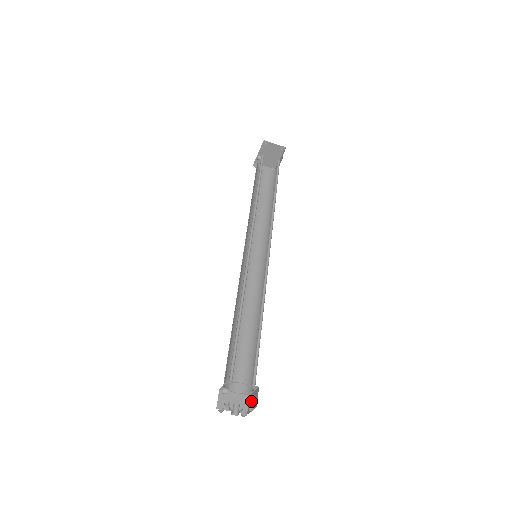
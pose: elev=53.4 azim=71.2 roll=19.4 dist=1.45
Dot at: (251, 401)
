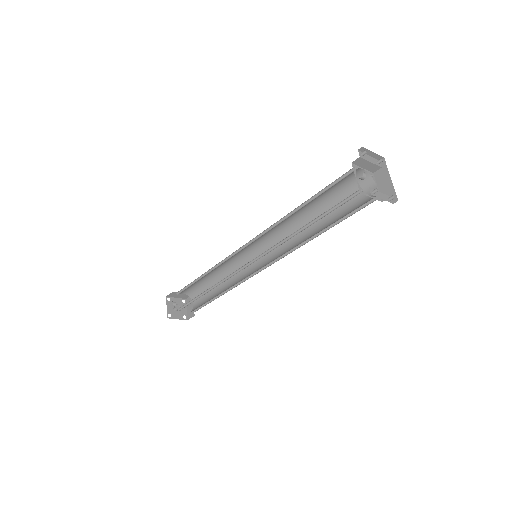
Dot at: (190, 304)
